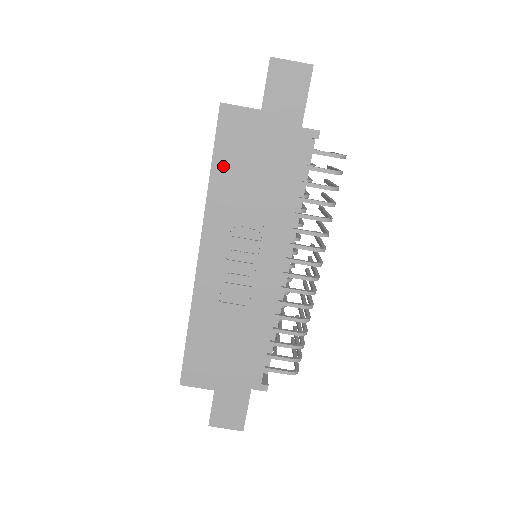
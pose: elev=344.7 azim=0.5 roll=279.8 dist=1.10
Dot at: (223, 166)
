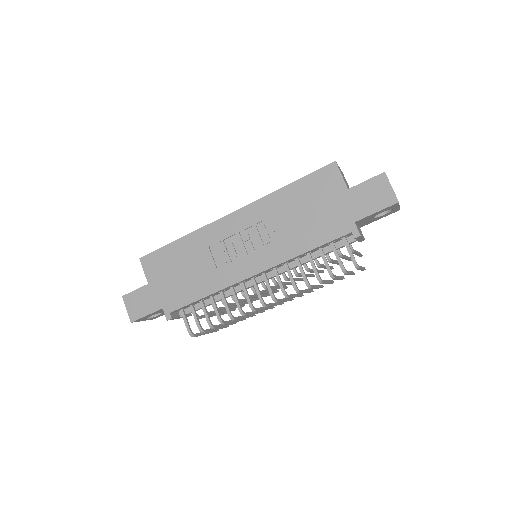
Dot at: (297, 190)
